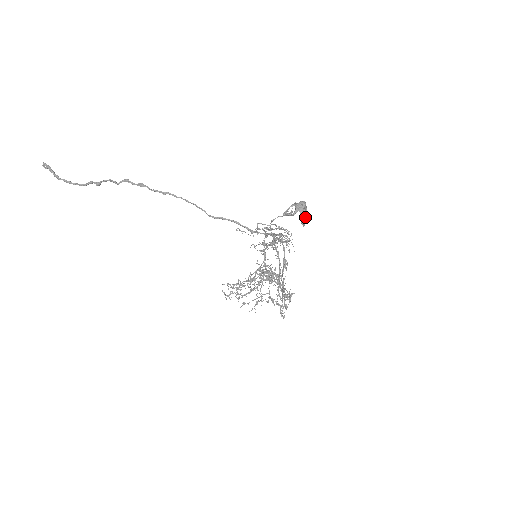
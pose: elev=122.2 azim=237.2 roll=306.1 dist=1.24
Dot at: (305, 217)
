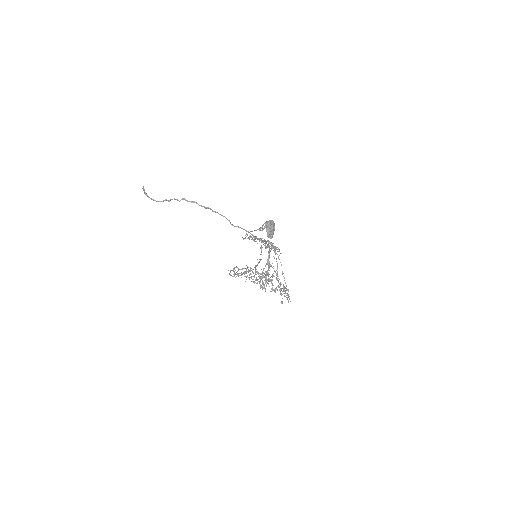
Dot at: (270, 232)
